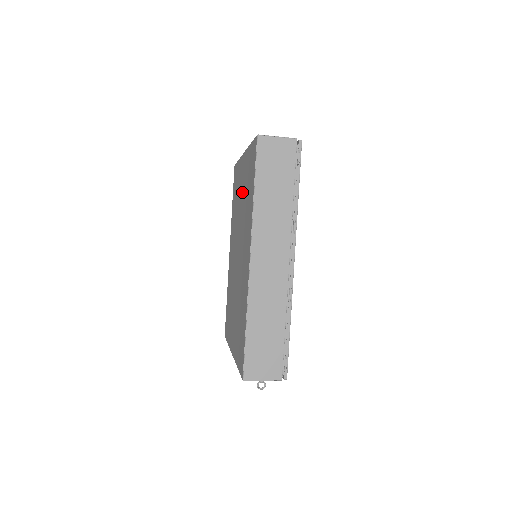
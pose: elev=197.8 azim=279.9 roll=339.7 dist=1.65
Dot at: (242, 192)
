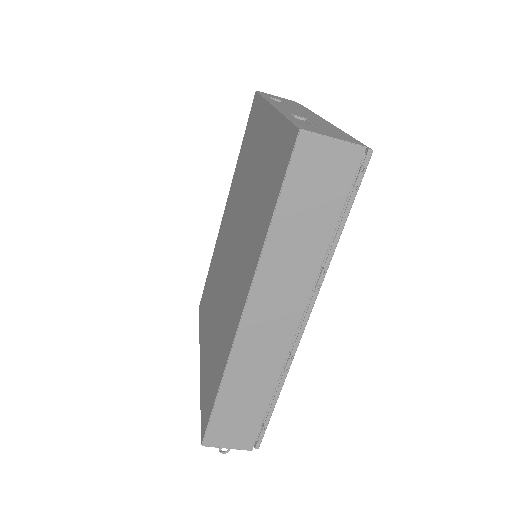
Dot at: (255, 170)
